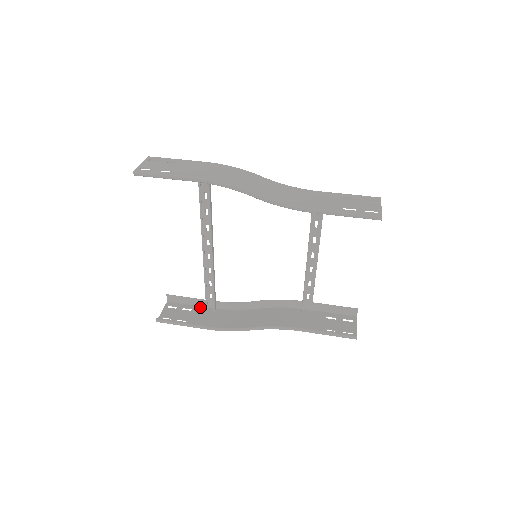
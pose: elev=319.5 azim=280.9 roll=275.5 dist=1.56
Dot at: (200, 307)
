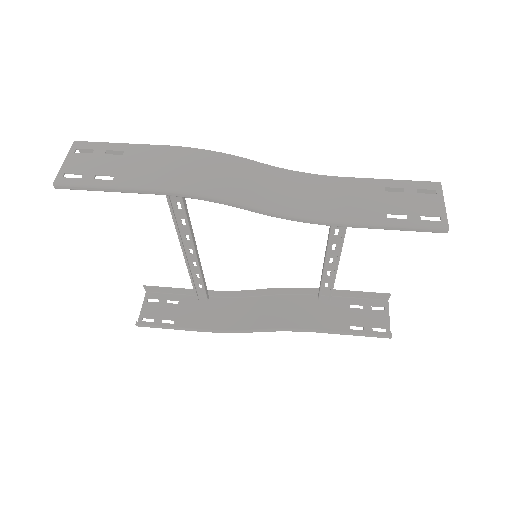
Dot at: (188, 297)
